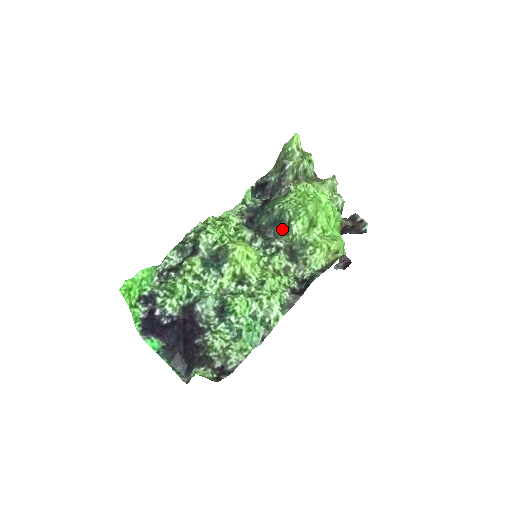
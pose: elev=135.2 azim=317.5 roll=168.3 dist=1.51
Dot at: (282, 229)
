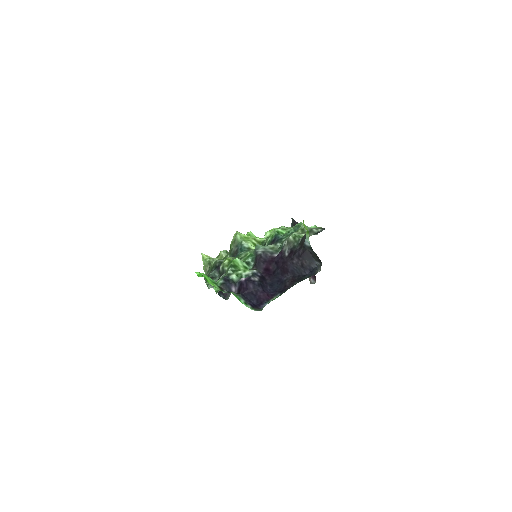
Dot at: occluded
